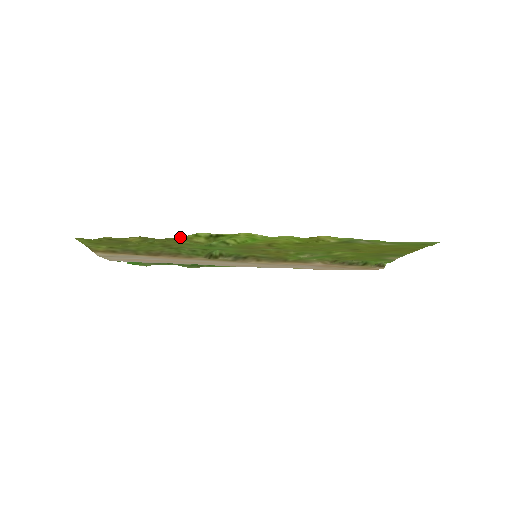
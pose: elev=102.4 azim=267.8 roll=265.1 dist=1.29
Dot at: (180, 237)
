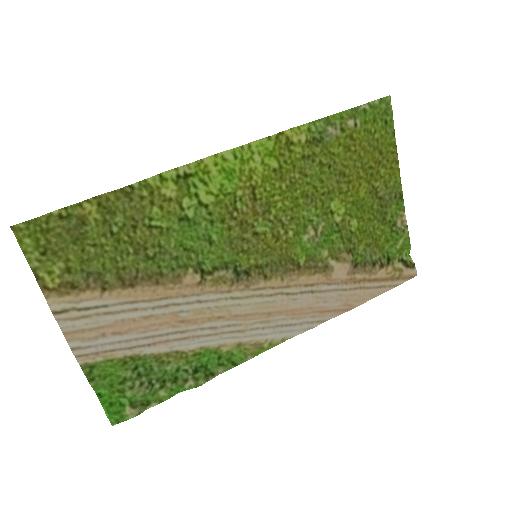
Dot at: (144, 186)
